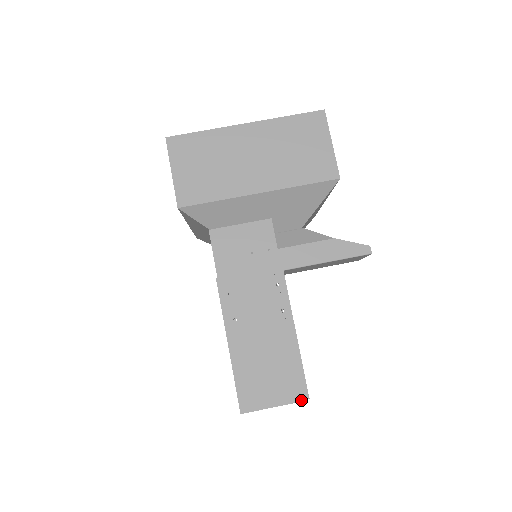
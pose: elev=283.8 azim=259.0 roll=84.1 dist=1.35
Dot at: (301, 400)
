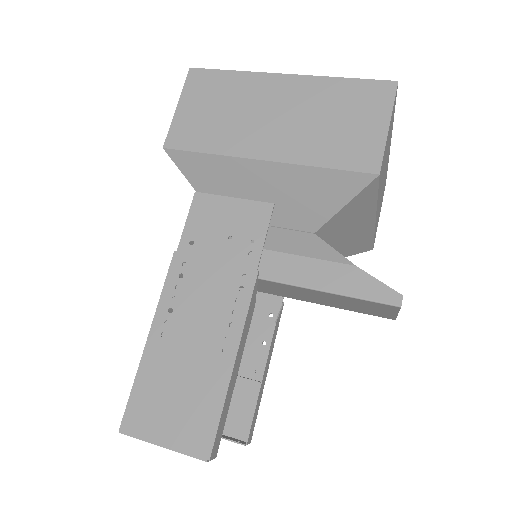
Dot at: (198, 456)
